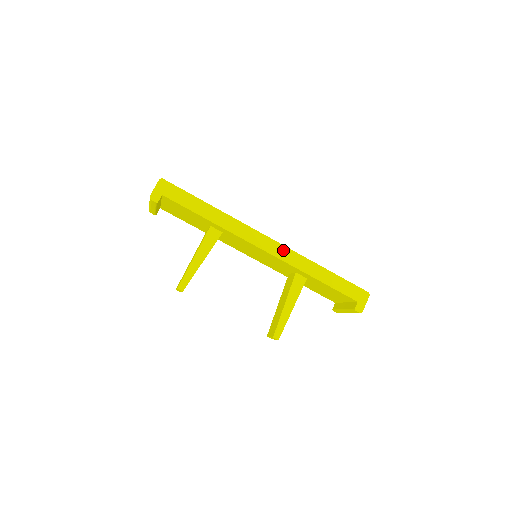
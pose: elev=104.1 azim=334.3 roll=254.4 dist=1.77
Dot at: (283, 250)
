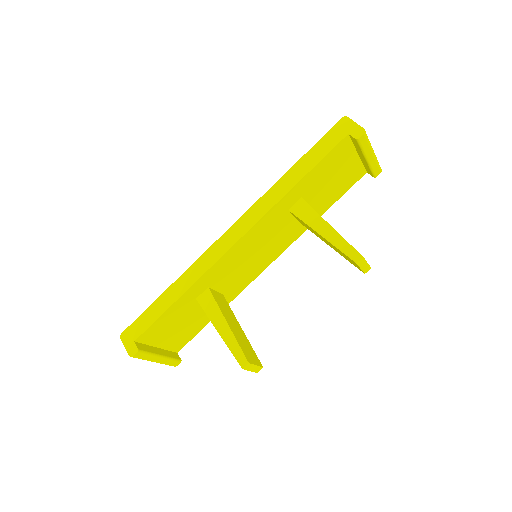
Dot at: (247, 217)
